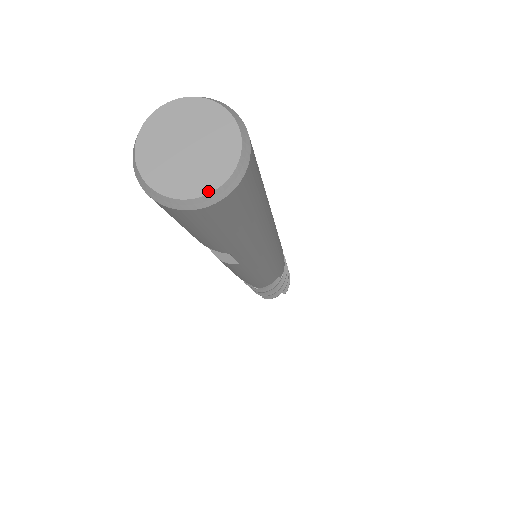
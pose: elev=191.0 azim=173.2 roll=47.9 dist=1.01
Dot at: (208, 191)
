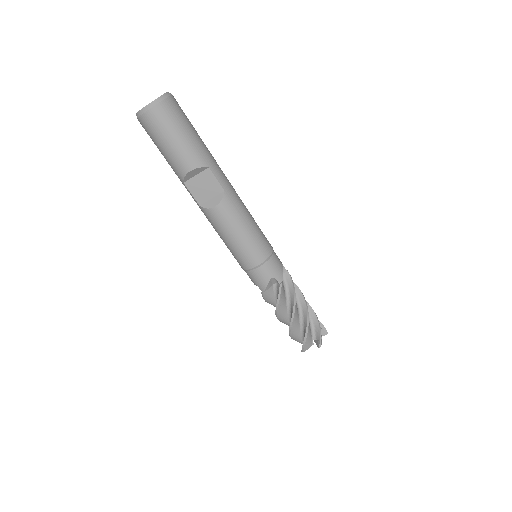
Dot at: (164, 94)
